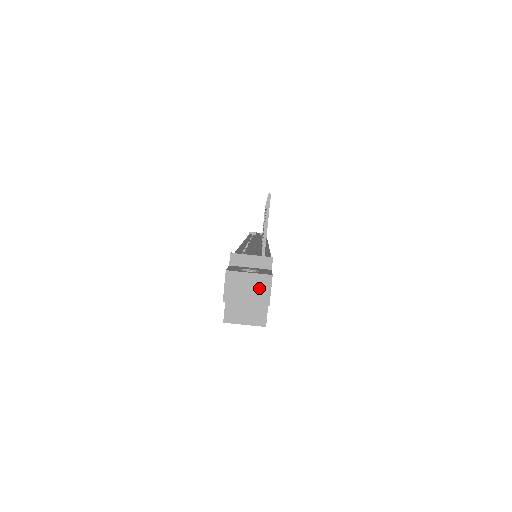
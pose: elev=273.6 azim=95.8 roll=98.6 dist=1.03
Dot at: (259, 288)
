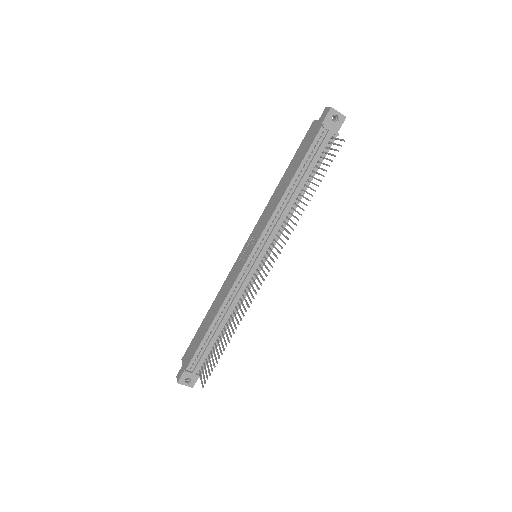
Dot at: (188, 384)
